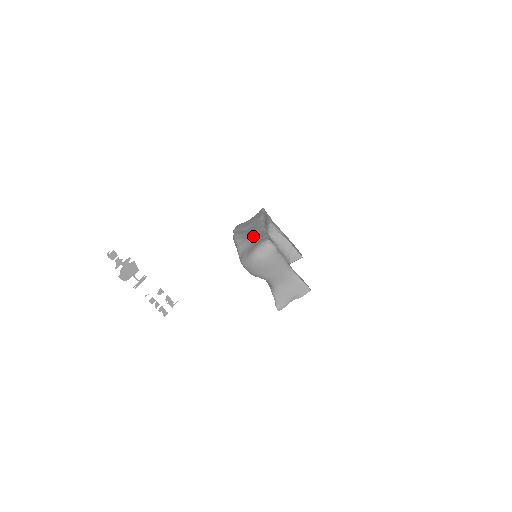
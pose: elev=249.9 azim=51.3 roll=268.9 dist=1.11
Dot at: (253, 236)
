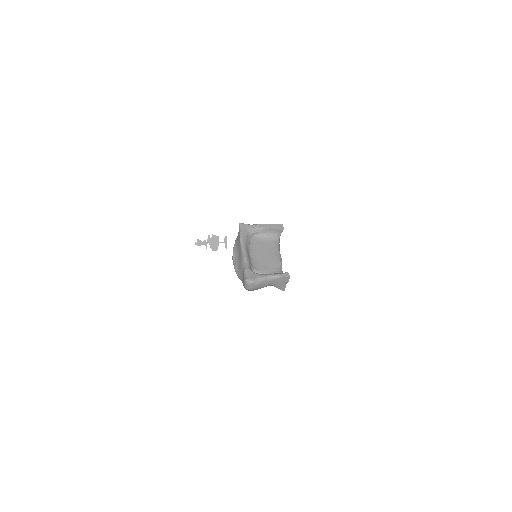
Dot at: (241, 270)
